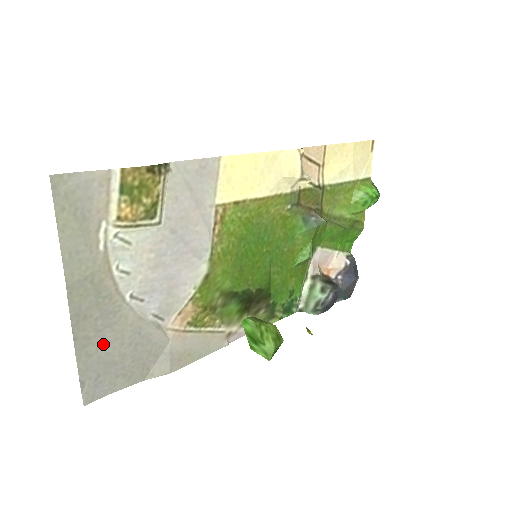
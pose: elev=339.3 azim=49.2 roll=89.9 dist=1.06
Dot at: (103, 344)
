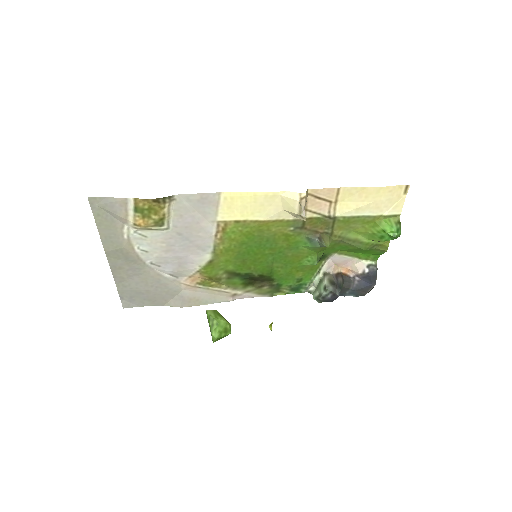
Dot at: (133, 283)
